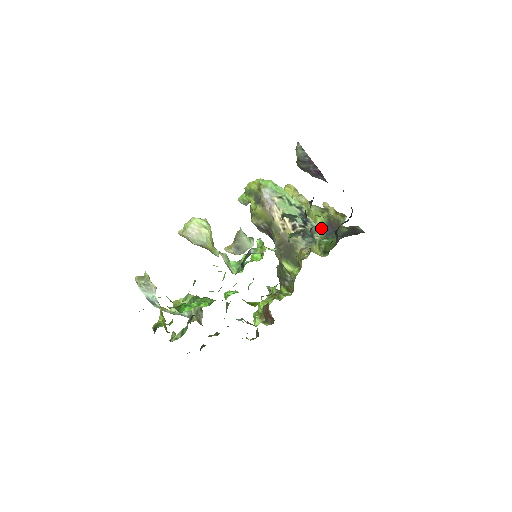
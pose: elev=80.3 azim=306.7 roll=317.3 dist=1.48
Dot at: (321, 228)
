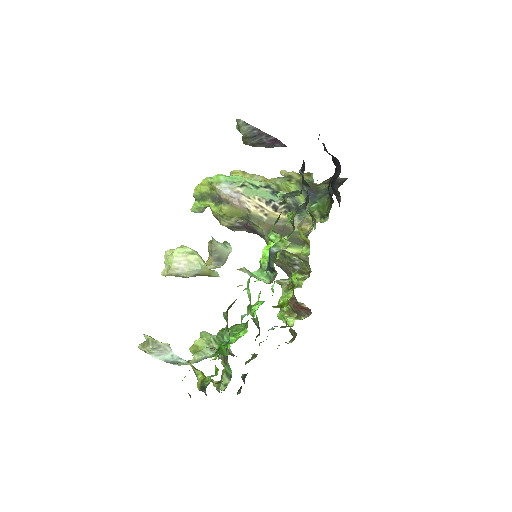
Dot at: (300, 196)
